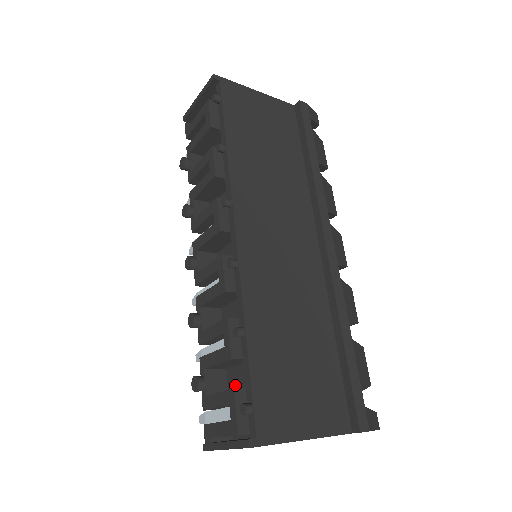
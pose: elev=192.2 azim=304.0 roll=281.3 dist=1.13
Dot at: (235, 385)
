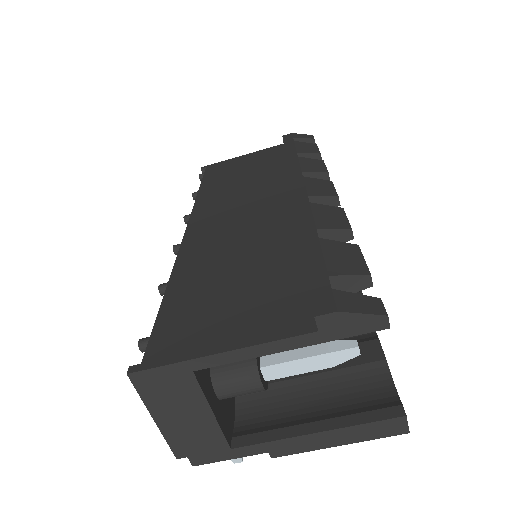
Dot at: occluded
